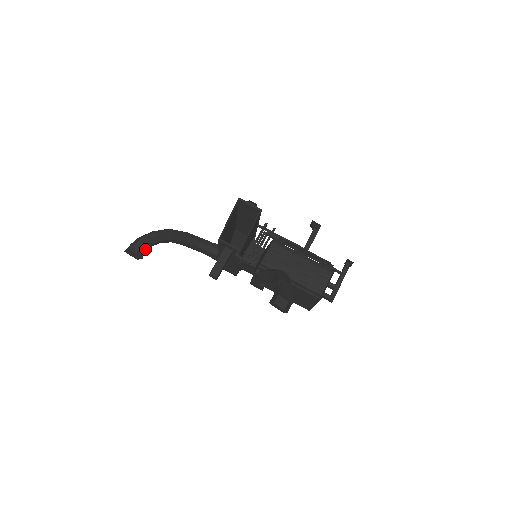
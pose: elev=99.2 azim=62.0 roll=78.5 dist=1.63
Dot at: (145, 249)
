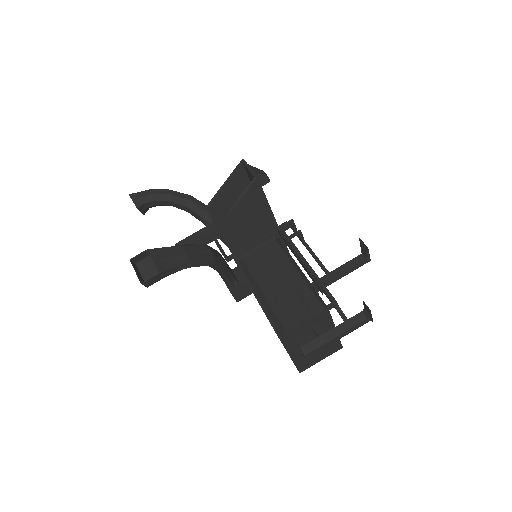
Dot at: (147, 202)
